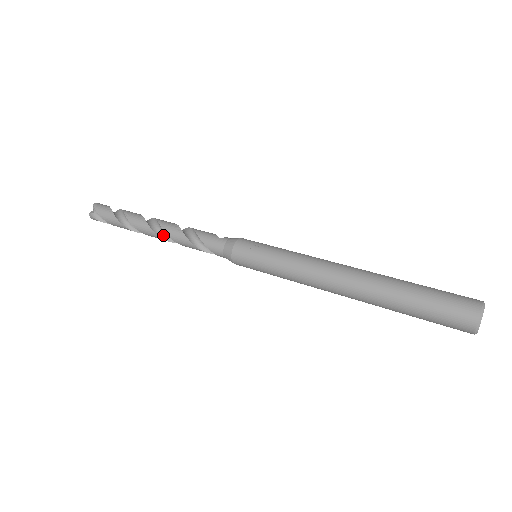
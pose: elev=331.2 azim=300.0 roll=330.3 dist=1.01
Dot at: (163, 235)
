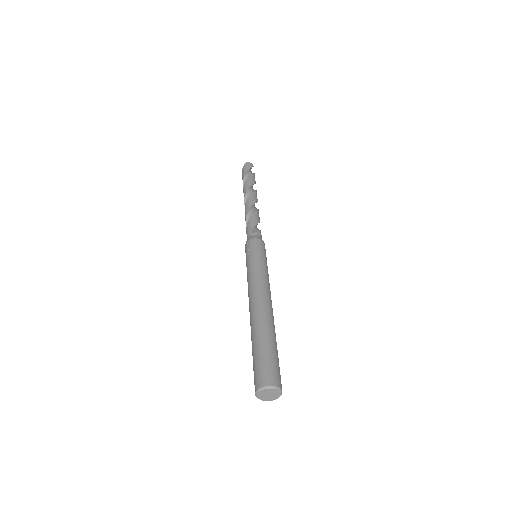
Dot at: occluded
